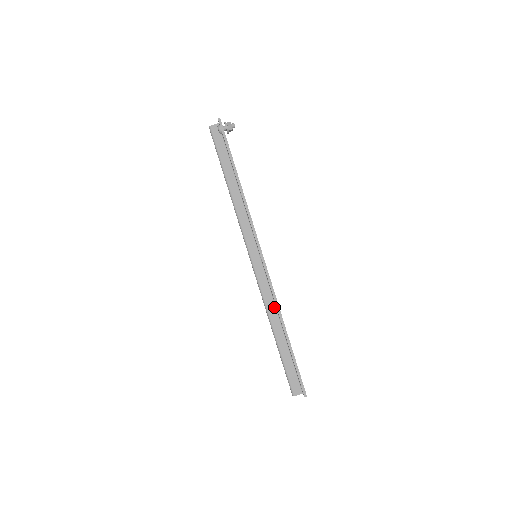
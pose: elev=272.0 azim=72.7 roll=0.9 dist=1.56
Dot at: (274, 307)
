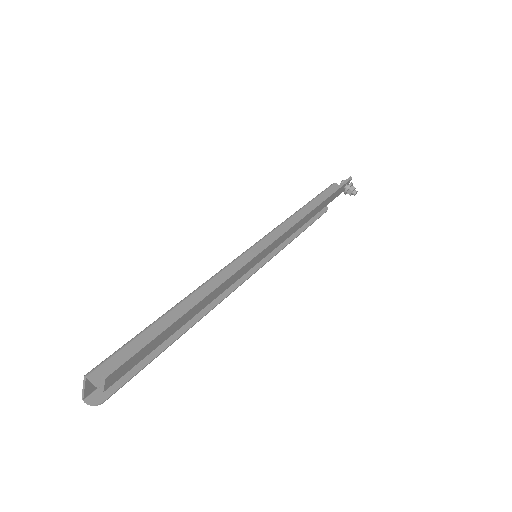
Dot at: occluded
